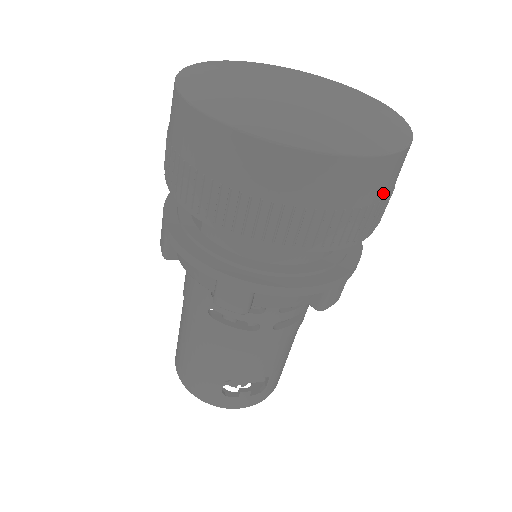
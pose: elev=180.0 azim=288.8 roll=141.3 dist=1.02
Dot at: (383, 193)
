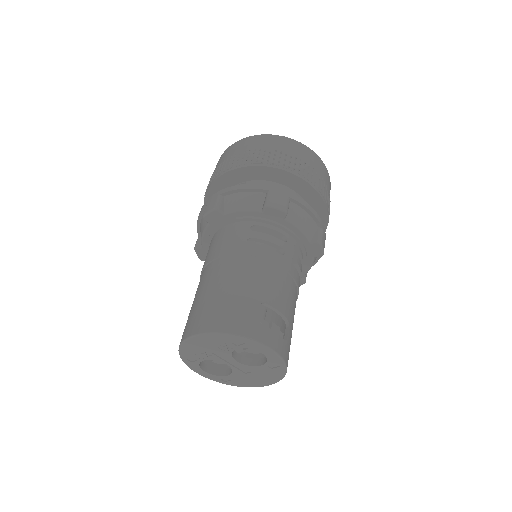
Dot at: occluded
